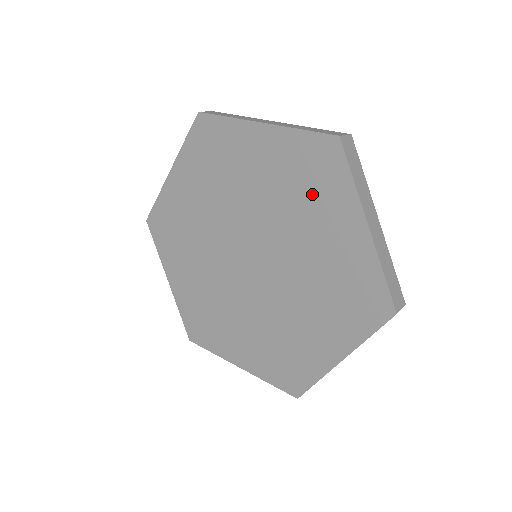
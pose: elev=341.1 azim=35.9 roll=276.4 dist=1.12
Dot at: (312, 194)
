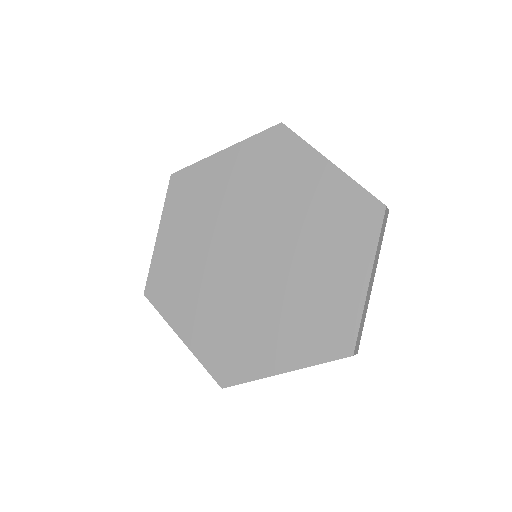
Dot at: (339, 234)
